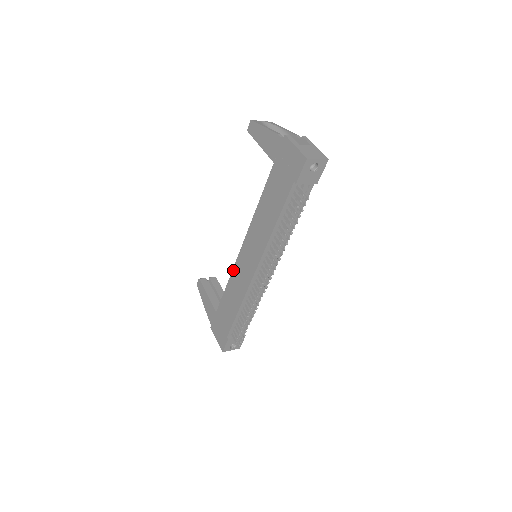
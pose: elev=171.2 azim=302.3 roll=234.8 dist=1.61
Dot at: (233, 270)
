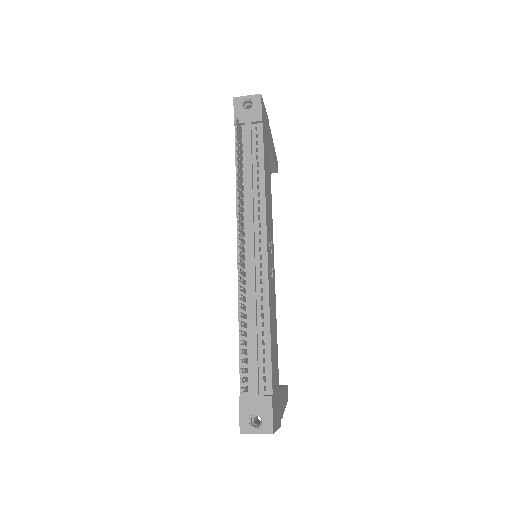
Dot at: occluded
